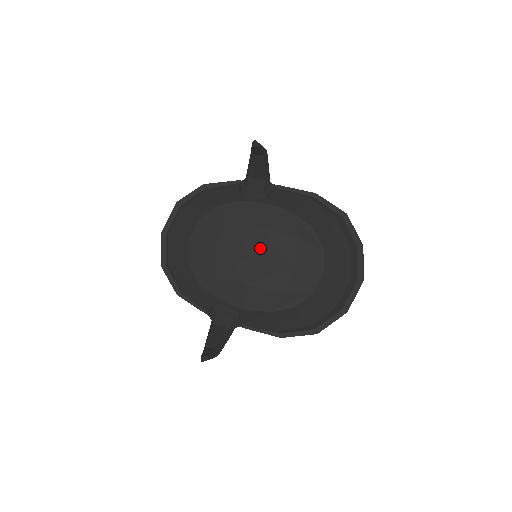
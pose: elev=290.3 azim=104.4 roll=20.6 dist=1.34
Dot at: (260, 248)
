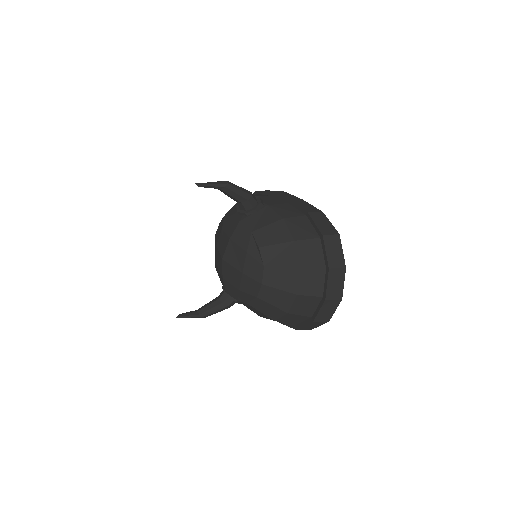
Dot at: (227, 254)
